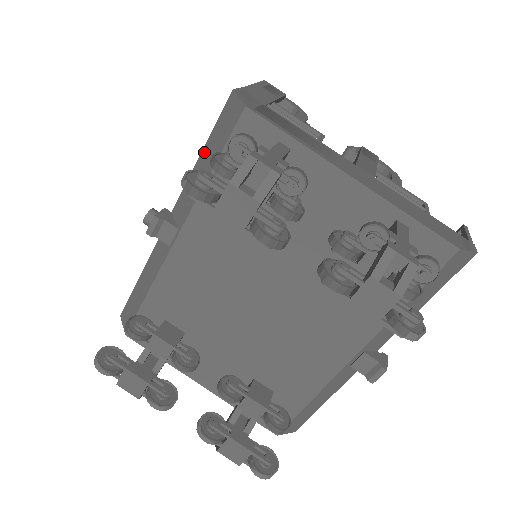
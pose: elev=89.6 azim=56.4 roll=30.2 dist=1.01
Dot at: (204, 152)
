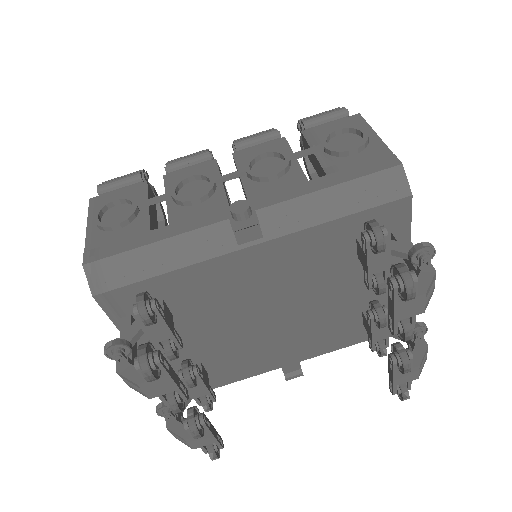
Dot at: (338, 189)
